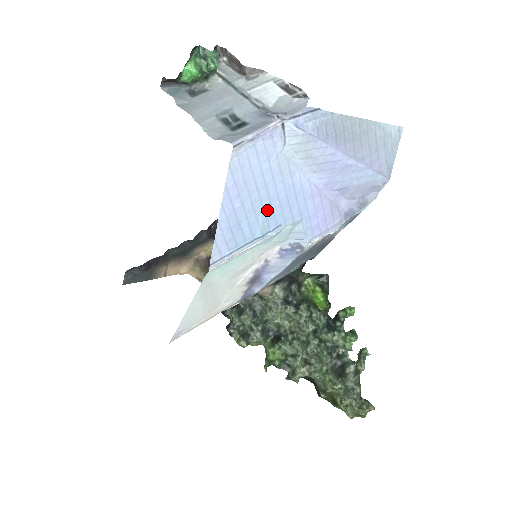
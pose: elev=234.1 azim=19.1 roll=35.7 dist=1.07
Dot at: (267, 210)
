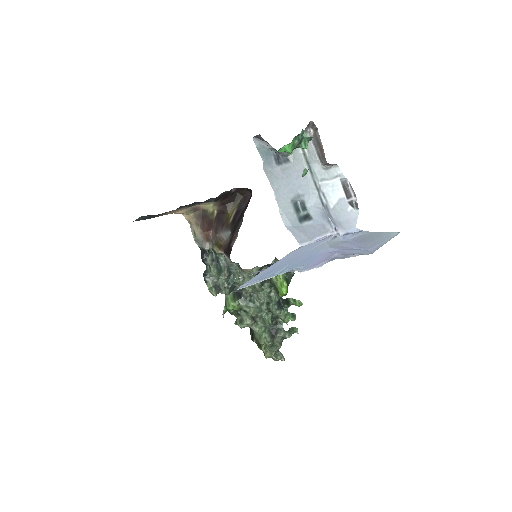
Dot at: (291, 264)
